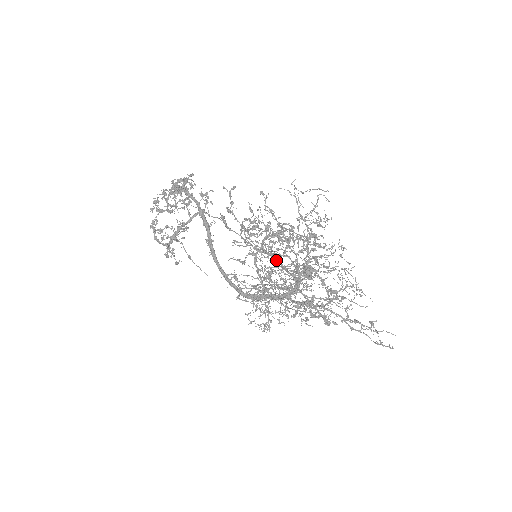
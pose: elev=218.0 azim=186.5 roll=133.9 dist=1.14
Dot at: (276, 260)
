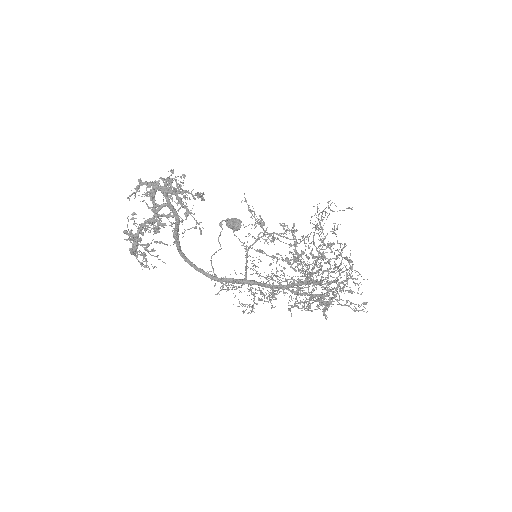
Dot at: occluded
